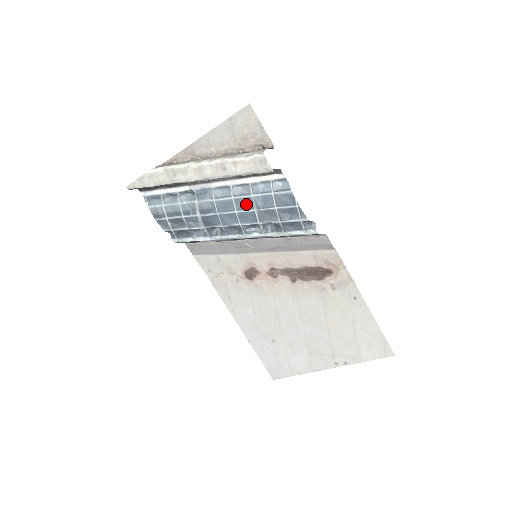
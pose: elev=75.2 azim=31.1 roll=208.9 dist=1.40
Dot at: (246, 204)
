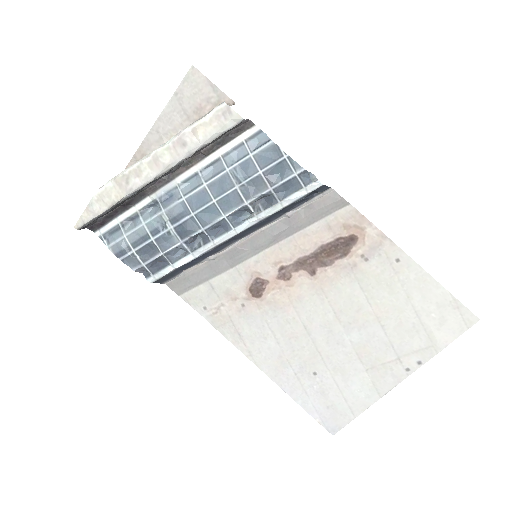
Dot at: (223, 185)
